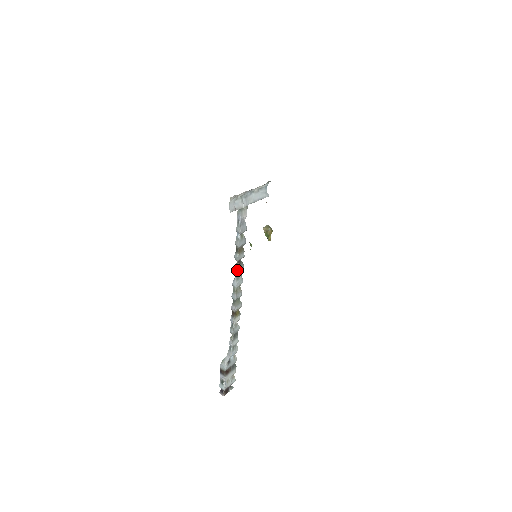
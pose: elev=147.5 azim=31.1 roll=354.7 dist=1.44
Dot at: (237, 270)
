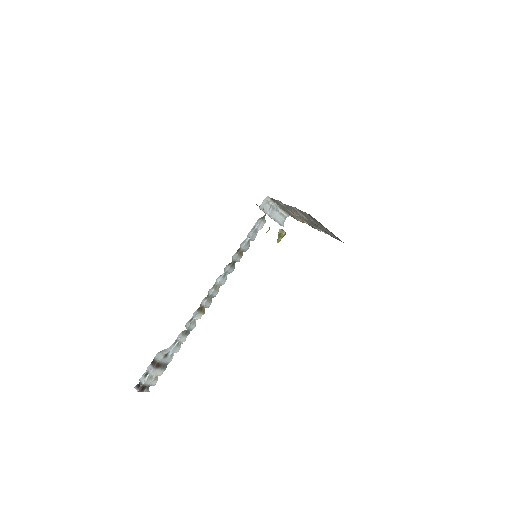
Dot at: (228, 268)
